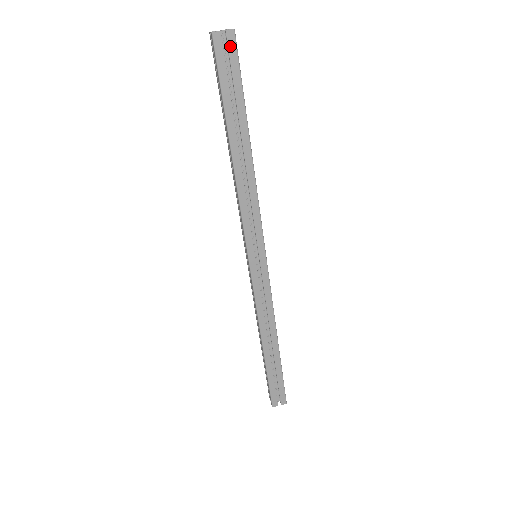
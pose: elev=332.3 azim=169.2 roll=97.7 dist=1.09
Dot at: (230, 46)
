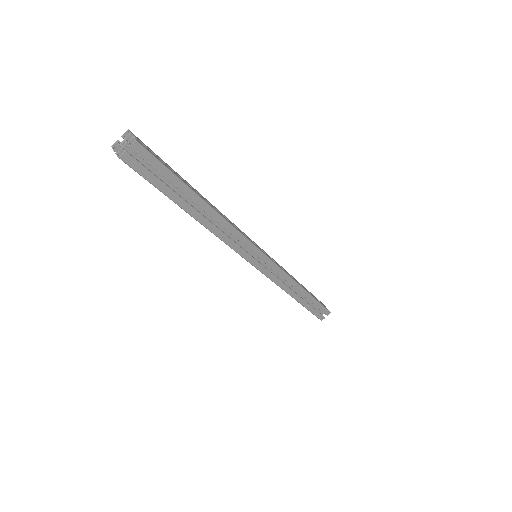
Dot at: (142, 155)
